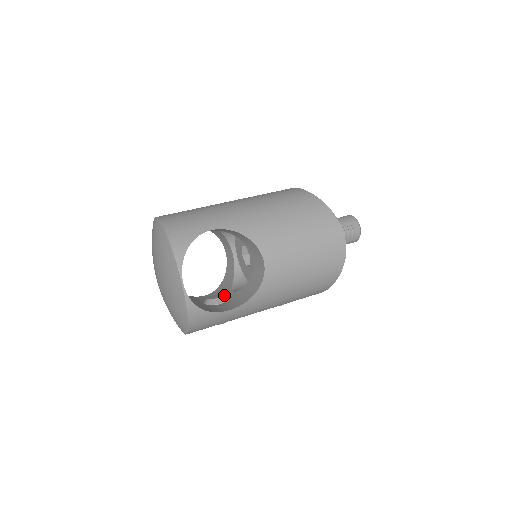
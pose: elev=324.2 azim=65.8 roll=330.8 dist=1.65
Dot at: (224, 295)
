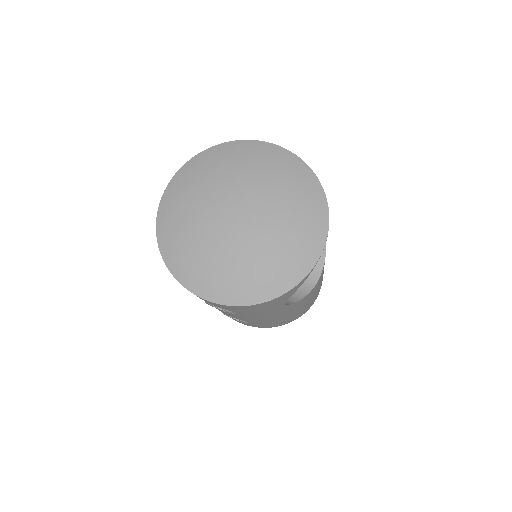
Dot at: occluded
